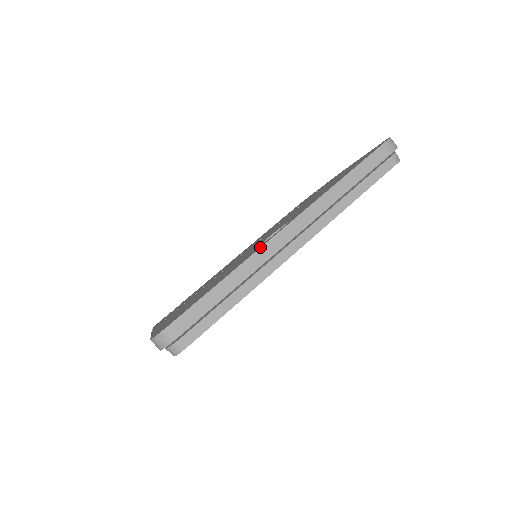
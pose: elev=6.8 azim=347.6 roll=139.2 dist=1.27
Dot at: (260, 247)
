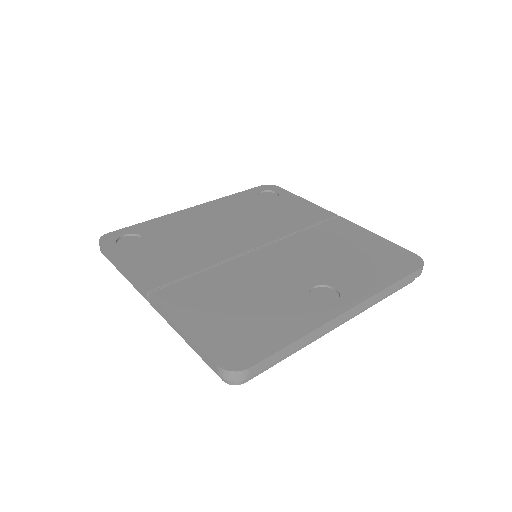
Dot at: (329, 321)
